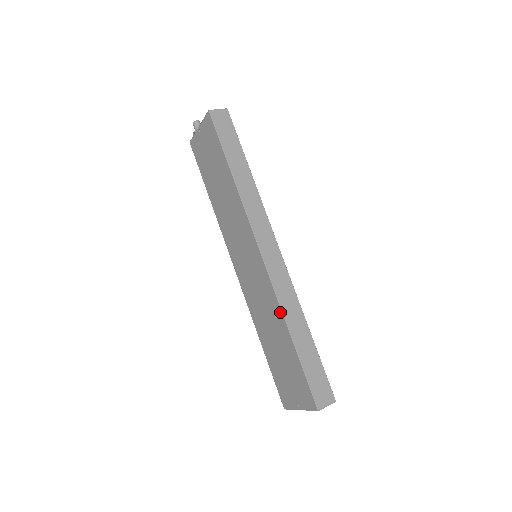
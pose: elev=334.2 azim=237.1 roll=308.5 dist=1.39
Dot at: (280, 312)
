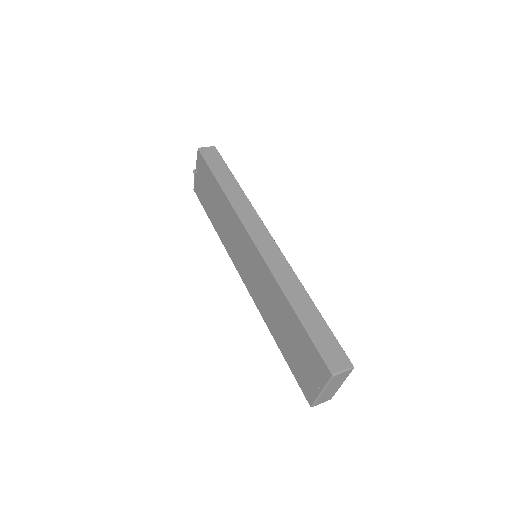
Dot at: (278, 287)
